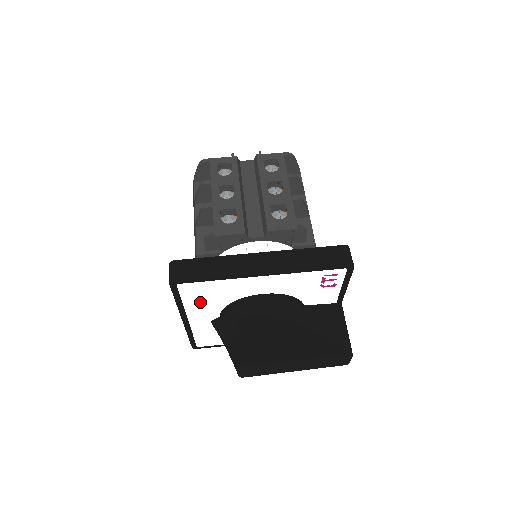
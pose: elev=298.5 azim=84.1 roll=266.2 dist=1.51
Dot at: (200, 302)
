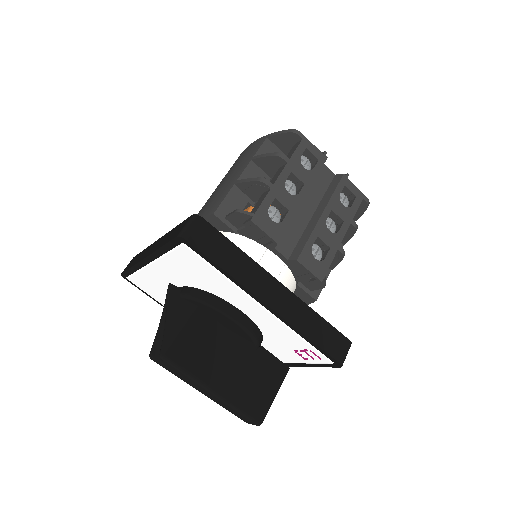
Dot at: (182, 267)
